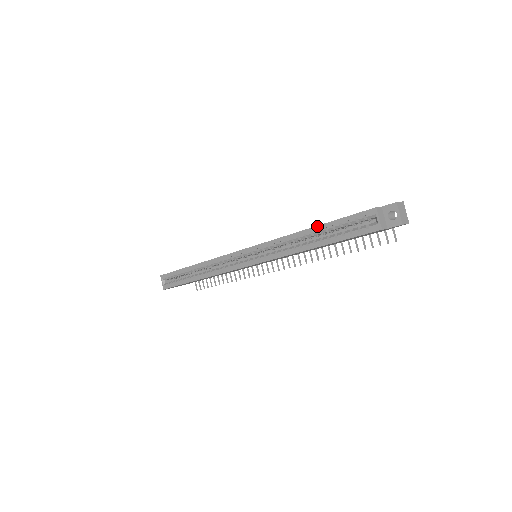
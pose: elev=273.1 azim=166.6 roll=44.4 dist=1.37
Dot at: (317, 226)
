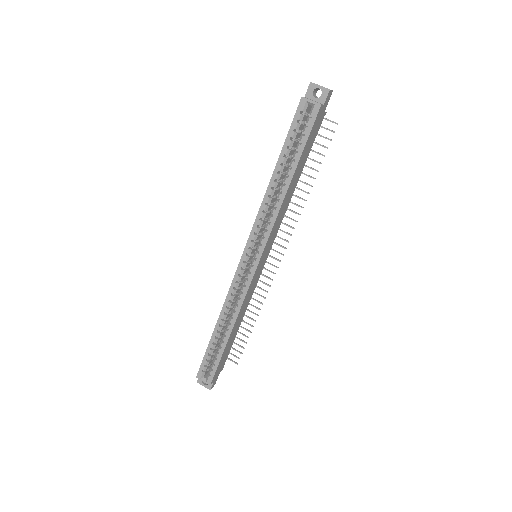
Dot at: (277, 163)
